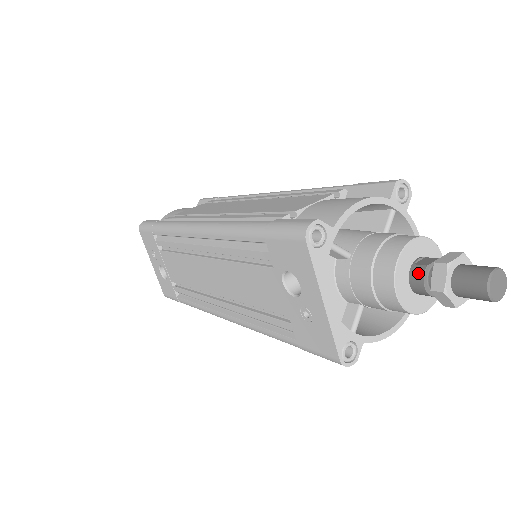
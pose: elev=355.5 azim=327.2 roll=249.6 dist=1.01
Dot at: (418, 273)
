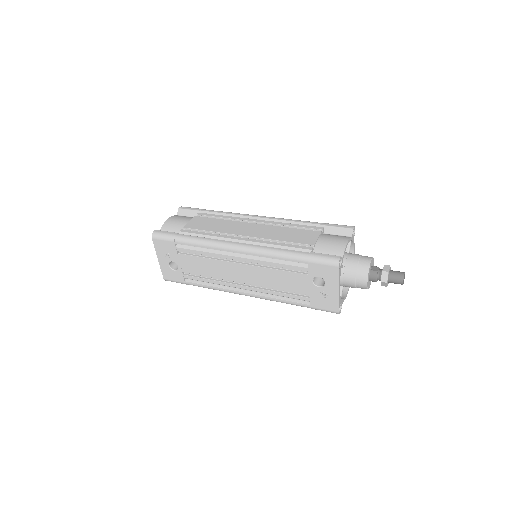
Dot at: (374, 274)
